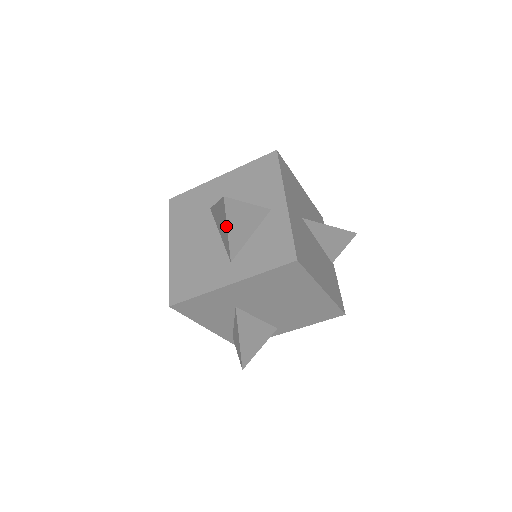
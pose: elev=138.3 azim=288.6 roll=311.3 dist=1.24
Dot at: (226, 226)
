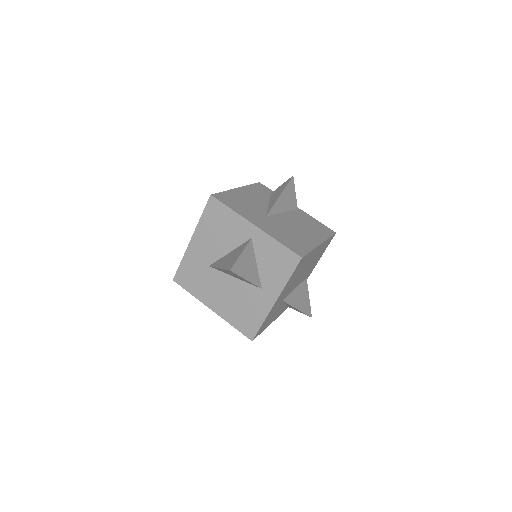
Dot at: occluded
